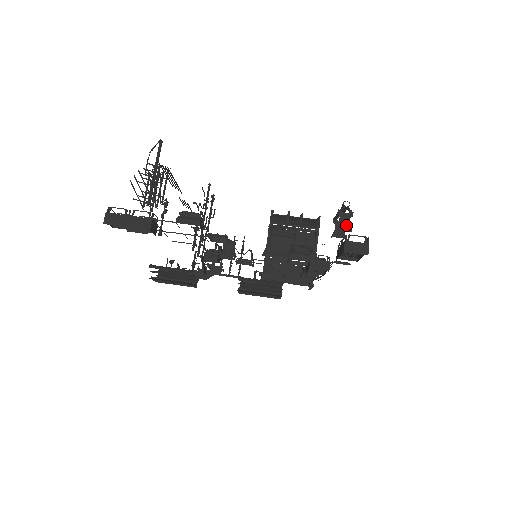
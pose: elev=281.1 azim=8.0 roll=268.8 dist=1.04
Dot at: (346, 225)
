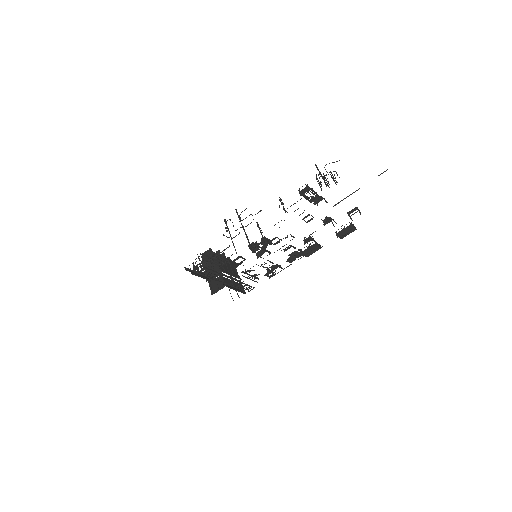
Dot at: occluded
